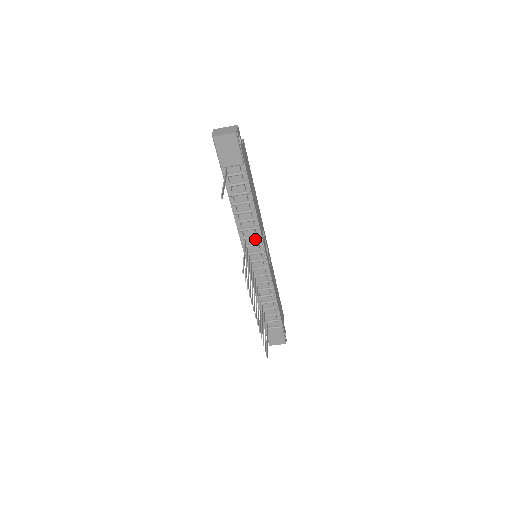
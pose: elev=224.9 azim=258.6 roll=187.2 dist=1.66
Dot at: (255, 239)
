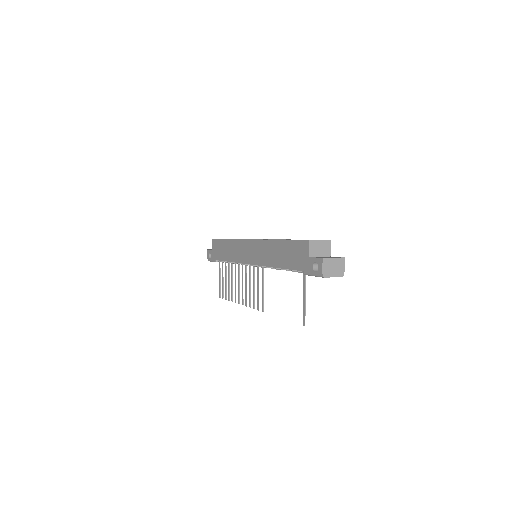
Dot at: occluded
